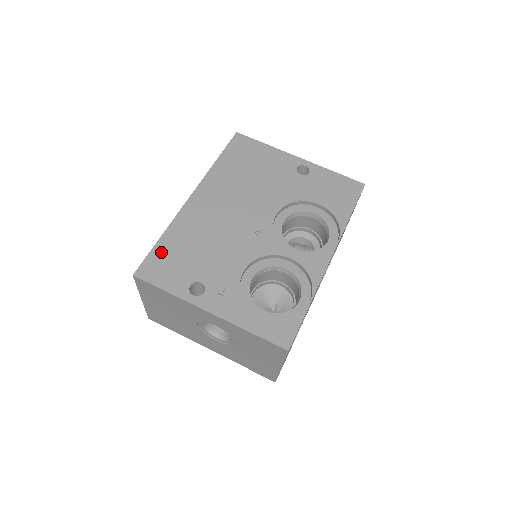
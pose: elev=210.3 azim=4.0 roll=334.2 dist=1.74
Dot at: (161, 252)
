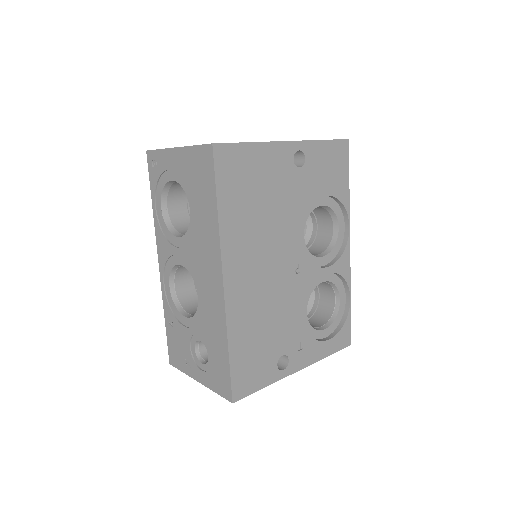
Dot at: (239, 363)
